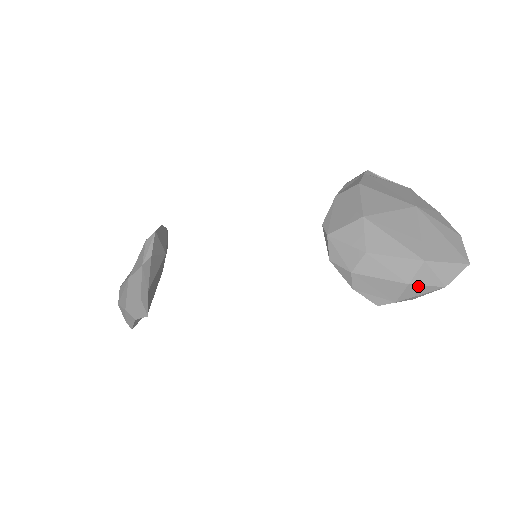
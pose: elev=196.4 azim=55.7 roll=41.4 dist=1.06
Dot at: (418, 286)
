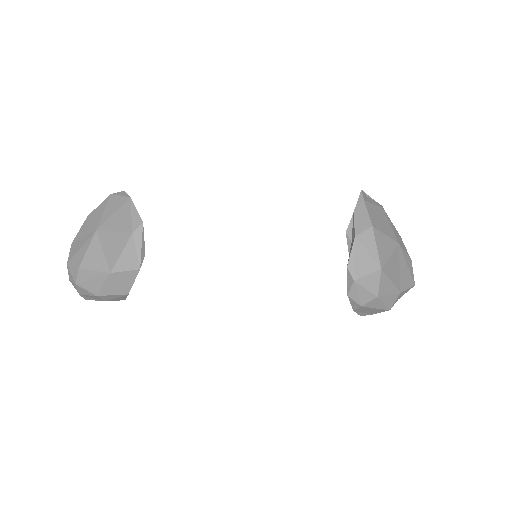
Dot at: occluded
